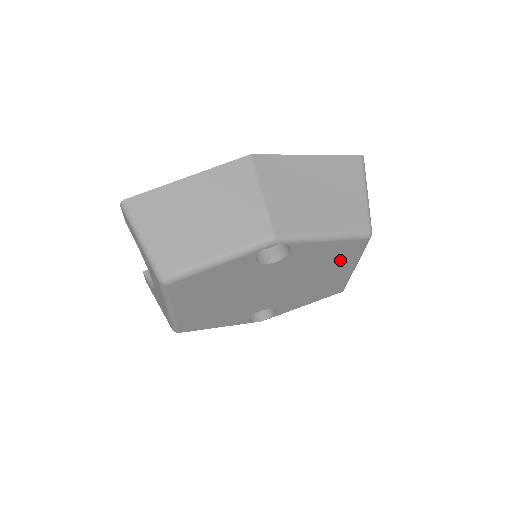
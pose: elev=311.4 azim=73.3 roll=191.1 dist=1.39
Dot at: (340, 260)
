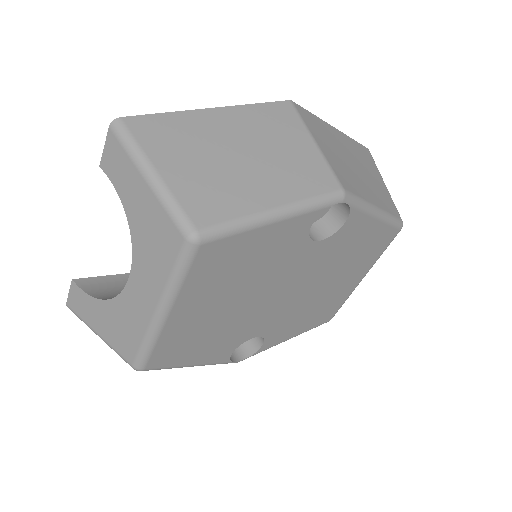
Dot at: (363, 260)
